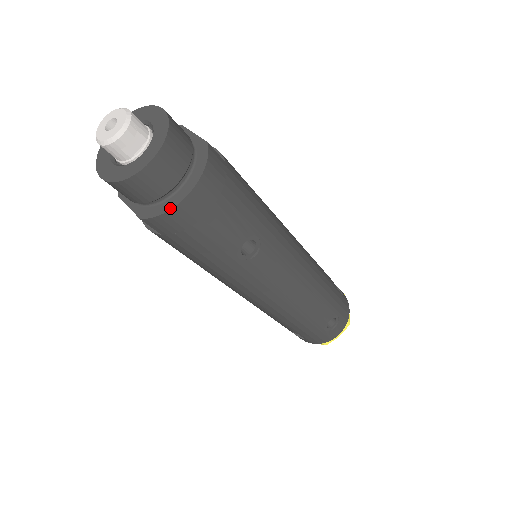
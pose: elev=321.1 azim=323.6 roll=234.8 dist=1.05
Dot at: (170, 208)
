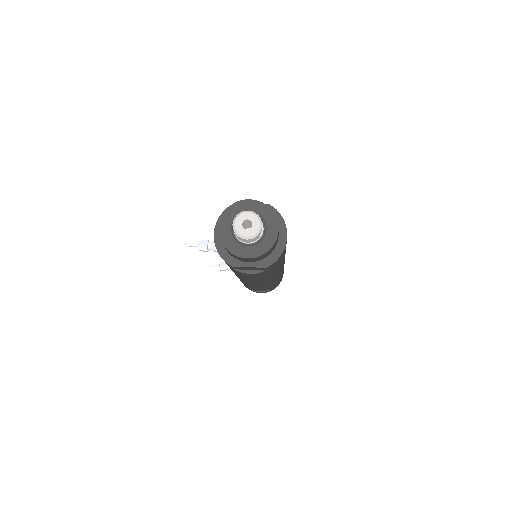
Dot at: (282, 250)
